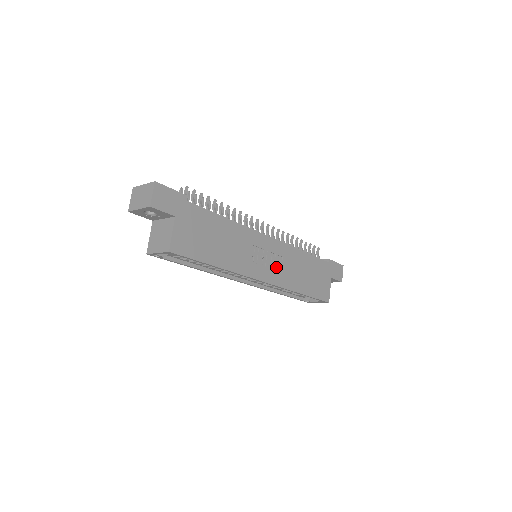
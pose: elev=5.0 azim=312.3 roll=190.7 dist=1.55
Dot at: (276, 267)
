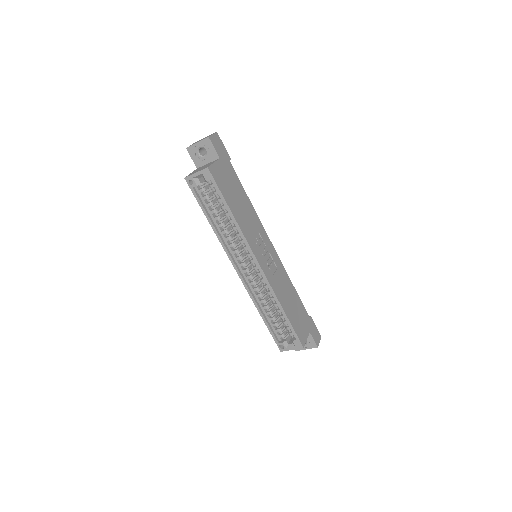
Dot at: (271, 268)
